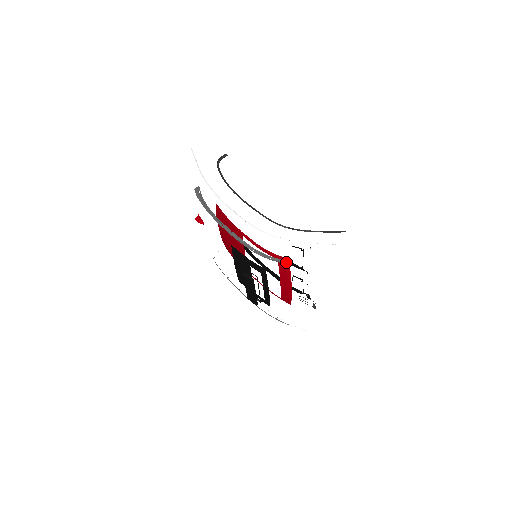
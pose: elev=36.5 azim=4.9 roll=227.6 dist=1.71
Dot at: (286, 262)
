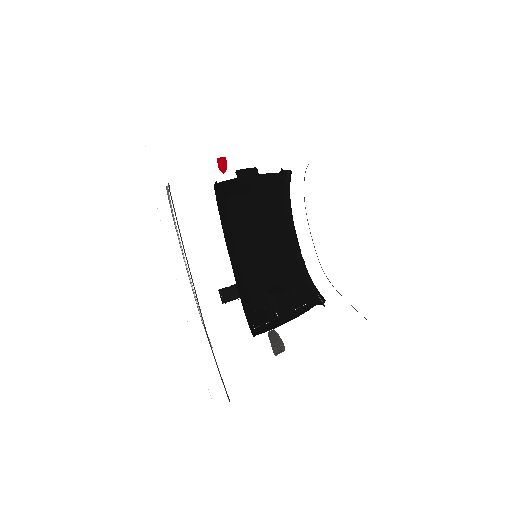
Dot at: occluded
